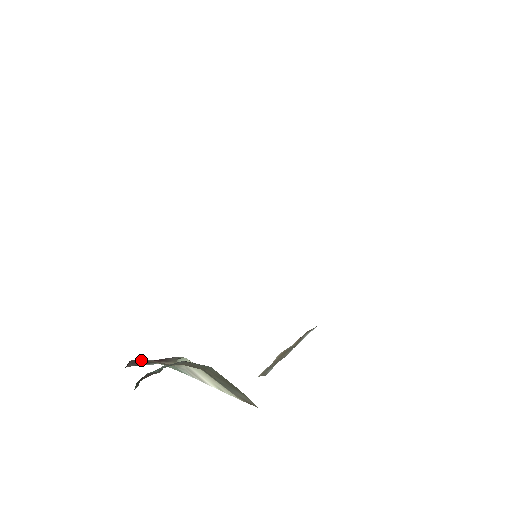
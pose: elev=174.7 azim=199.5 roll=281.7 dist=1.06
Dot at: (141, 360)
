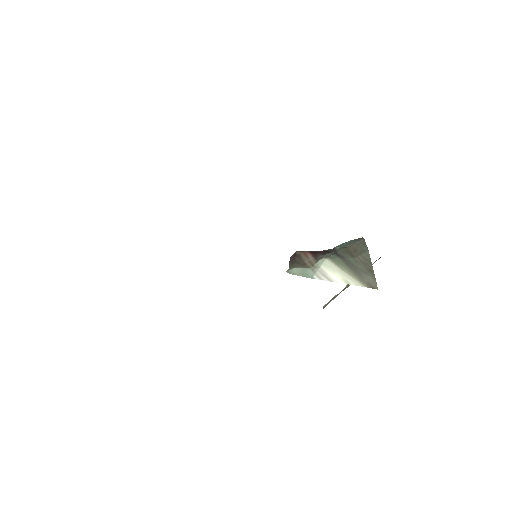
Dot at: (299, 255)
